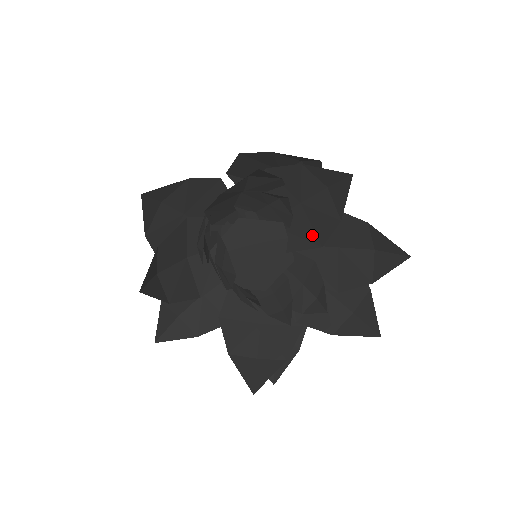
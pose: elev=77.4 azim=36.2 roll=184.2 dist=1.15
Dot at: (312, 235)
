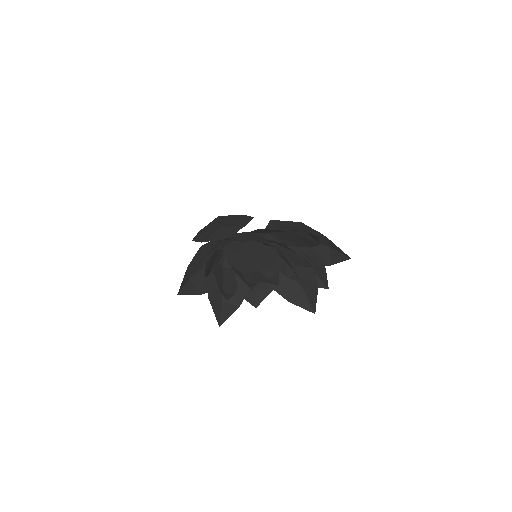
Dot at: occluded
